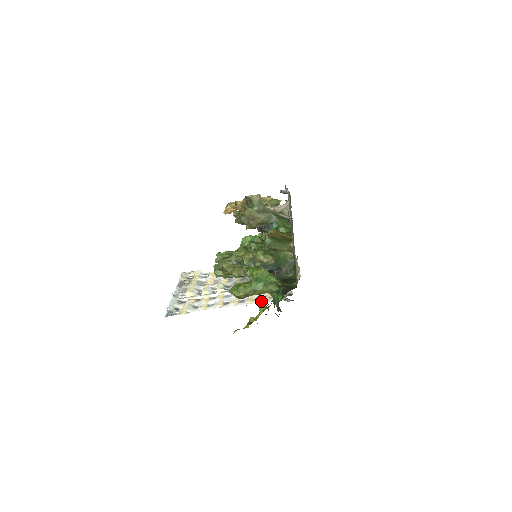
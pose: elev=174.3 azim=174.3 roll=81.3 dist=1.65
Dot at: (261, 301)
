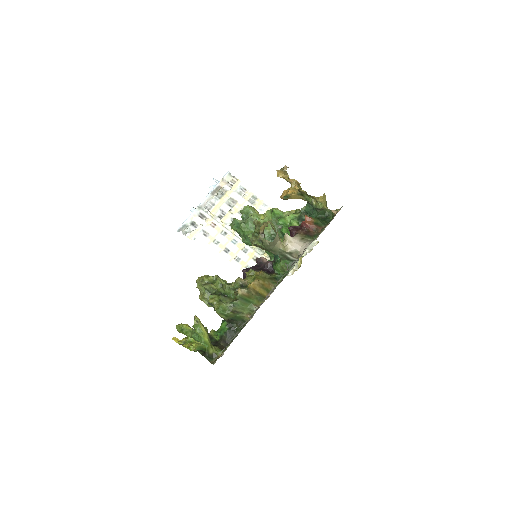
Dot at: occluded
